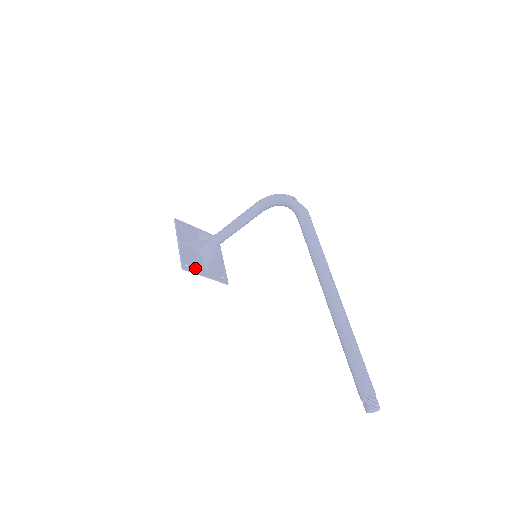
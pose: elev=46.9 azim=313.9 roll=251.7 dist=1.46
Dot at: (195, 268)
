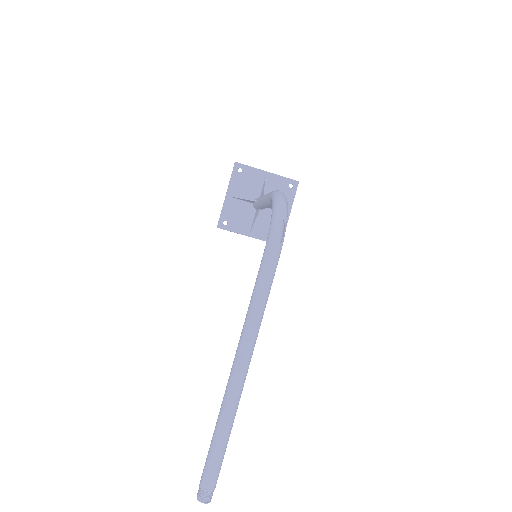
Dot at: (236, 227)
